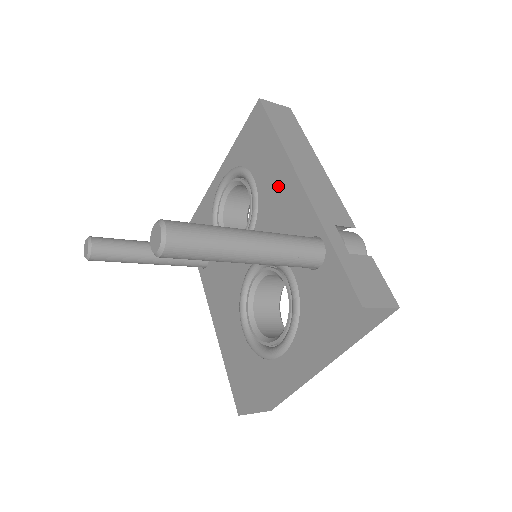
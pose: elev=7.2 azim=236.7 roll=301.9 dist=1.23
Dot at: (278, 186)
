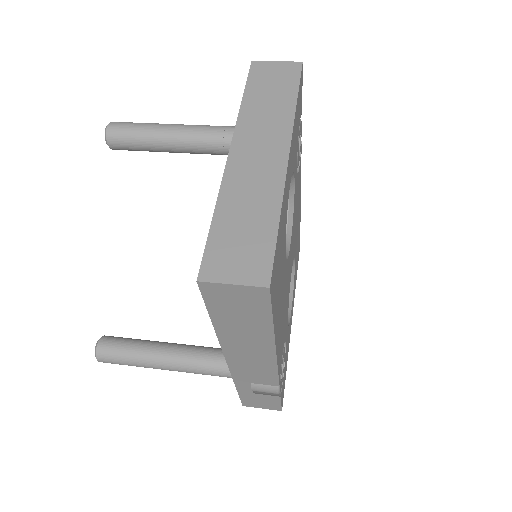
Dot at: occluded
